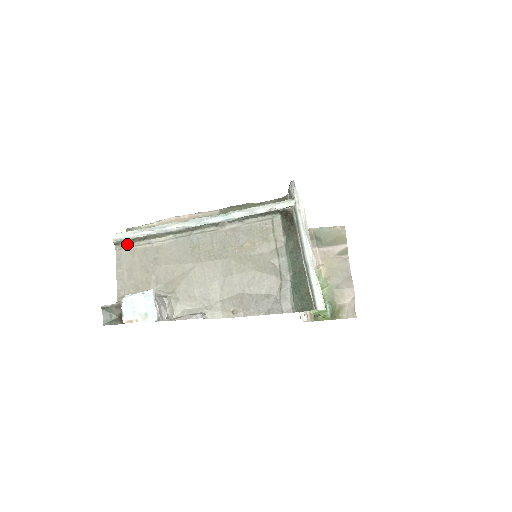
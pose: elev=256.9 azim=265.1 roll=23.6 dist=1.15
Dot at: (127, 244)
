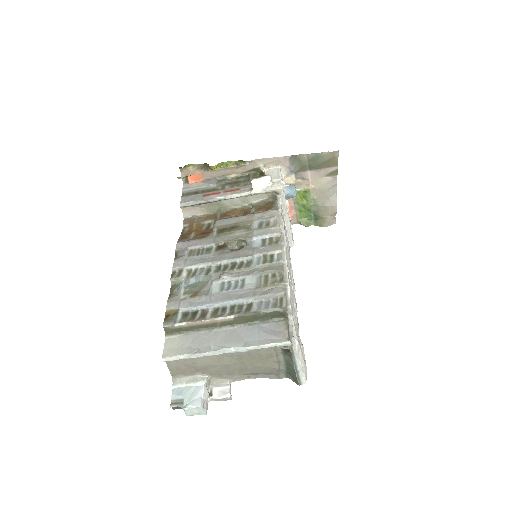
Dot at: occluded
